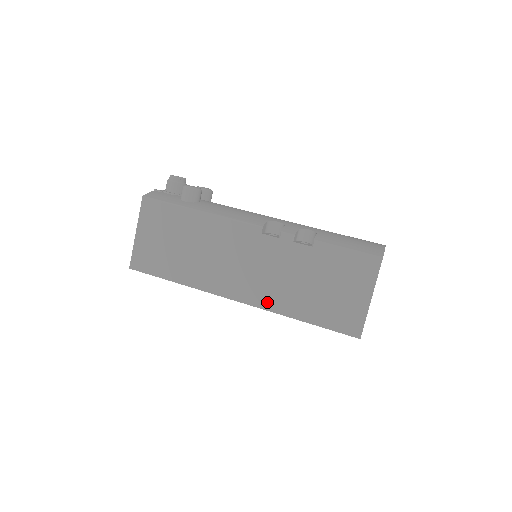
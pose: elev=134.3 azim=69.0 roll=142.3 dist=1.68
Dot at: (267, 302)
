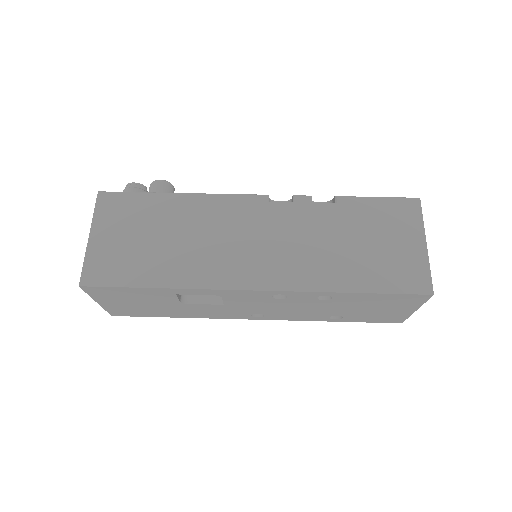
Dot at: (298, 280)
